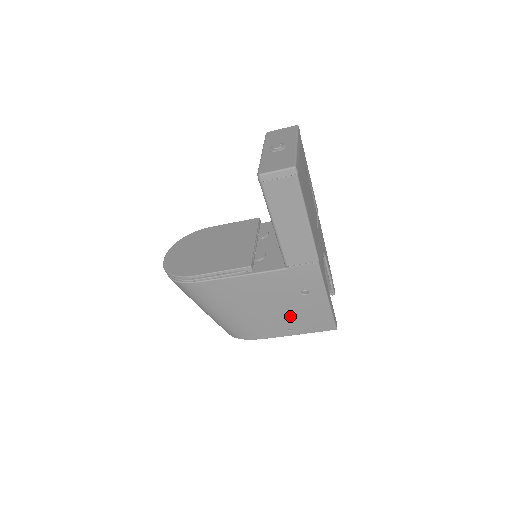
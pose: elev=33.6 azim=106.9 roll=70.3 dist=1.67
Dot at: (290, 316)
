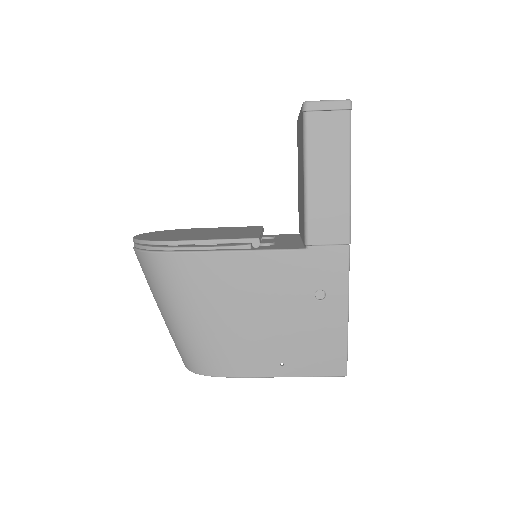
Dot at: (289, 337)
